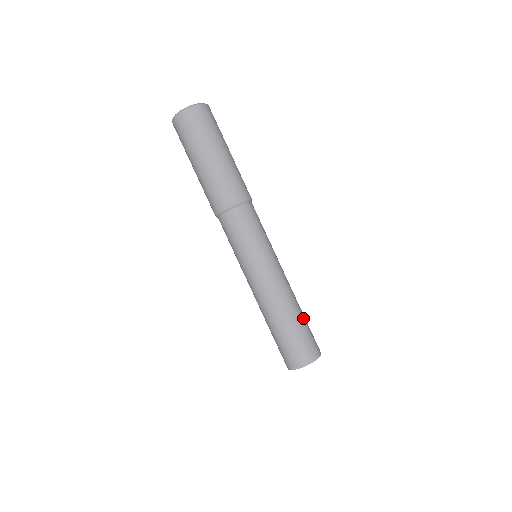
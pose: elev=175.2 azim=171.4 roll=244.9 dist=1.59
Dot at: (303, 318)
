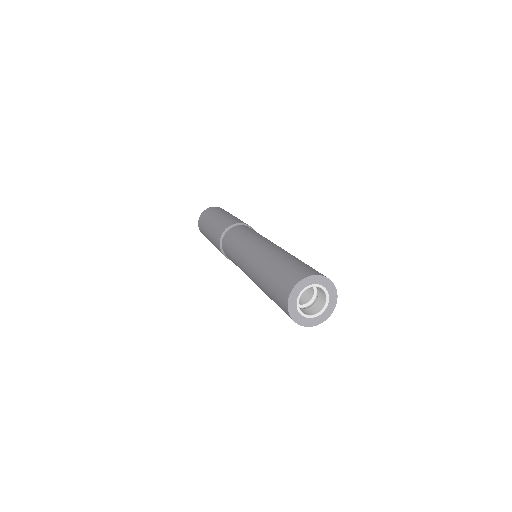
Dot at: (293, 259)
